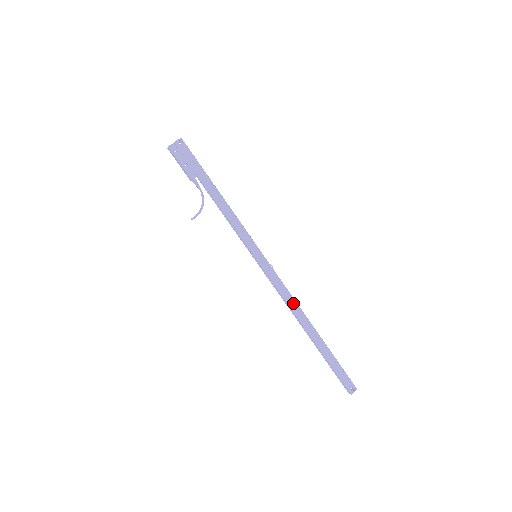
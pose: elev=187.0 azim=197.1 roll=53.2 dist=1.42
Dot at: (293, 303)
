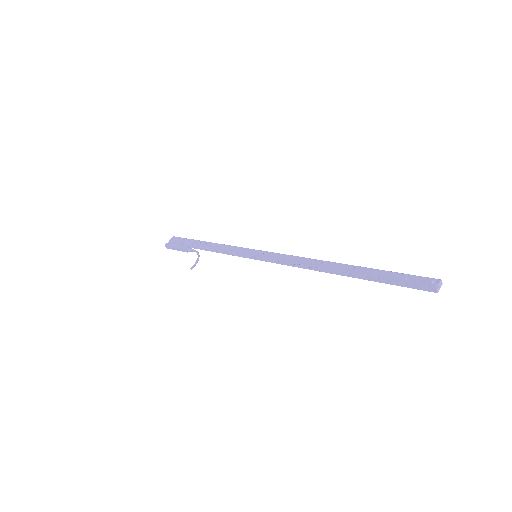
Dot at: (307, 261)
